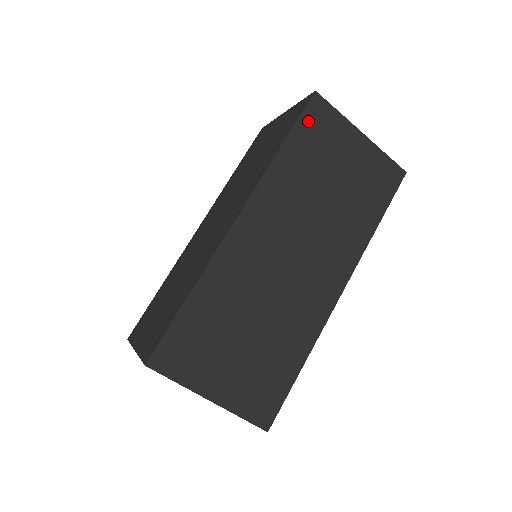
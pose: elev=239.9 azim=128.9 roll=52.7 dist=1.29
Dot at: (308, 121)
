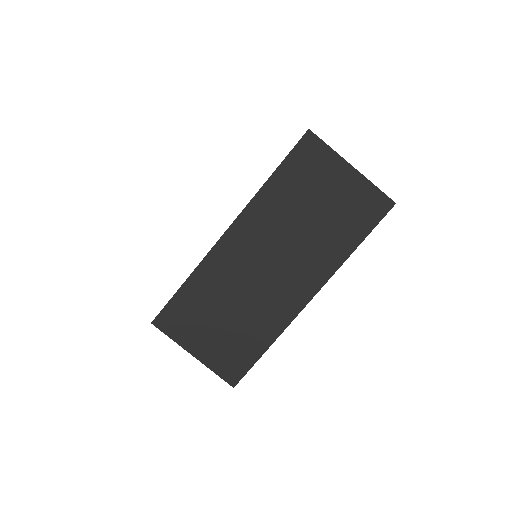
Dot at: (298, 155)
